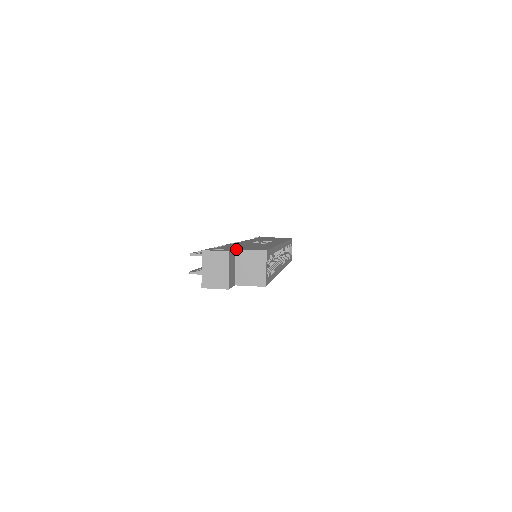
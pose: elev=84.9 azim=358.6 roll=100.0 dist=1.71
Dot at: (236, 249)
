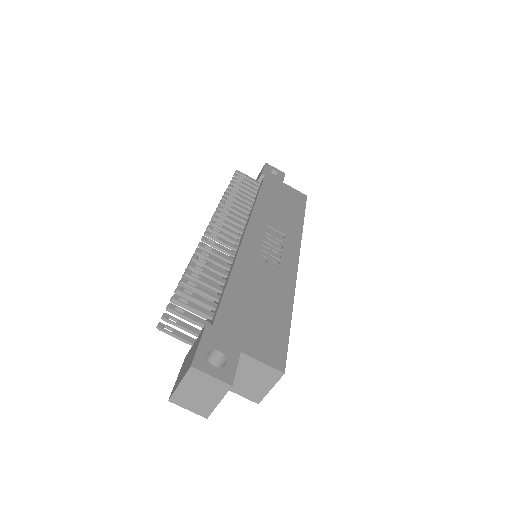
Dot at: (242, 352)
